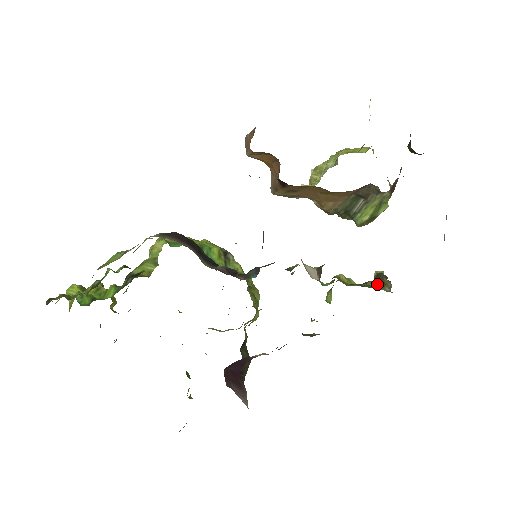
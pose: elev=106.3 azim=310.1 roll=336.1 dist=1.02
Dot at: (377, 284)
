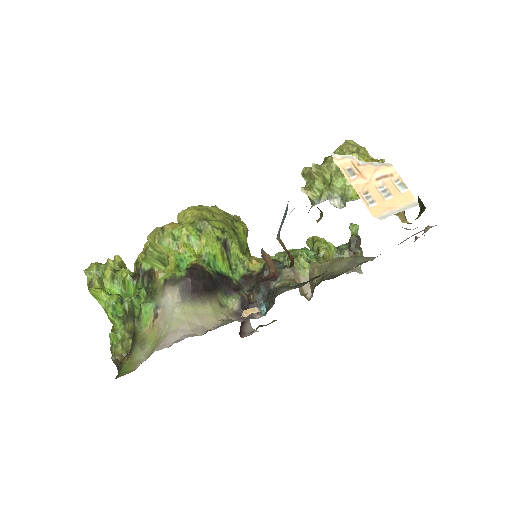
Dot at: occluded
